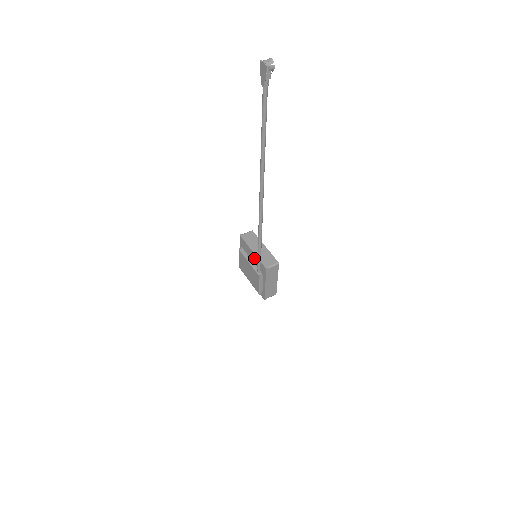
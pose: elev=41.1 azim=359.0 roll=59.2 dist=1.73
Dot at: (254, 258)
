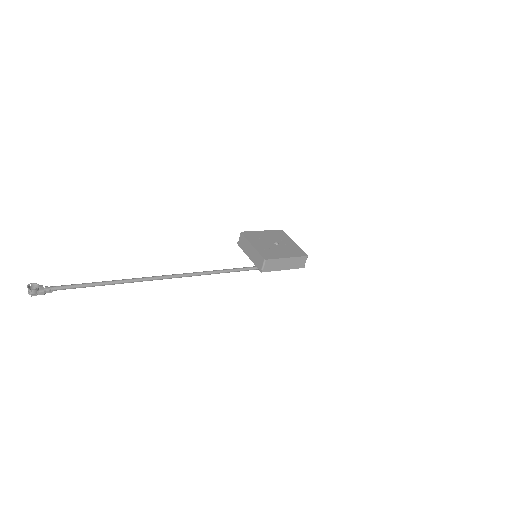
Dot at: occluded
